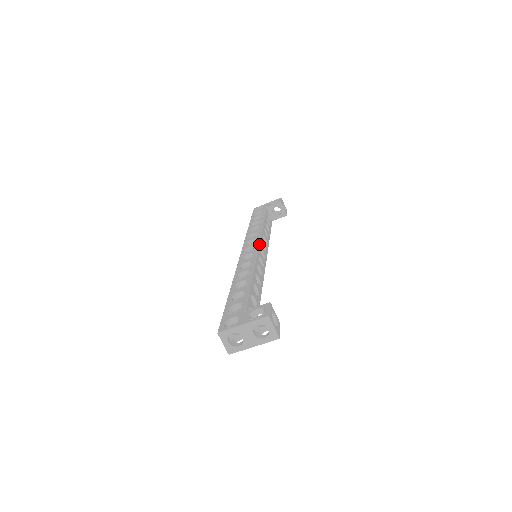
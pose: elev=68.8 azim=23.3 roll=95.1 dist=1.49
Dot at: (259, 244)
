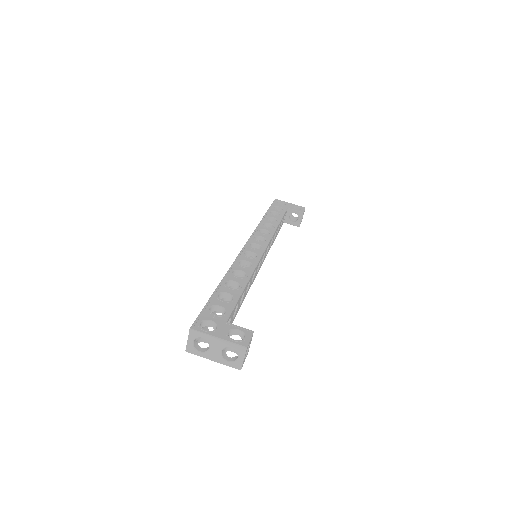
Dot at: (266, 248)
